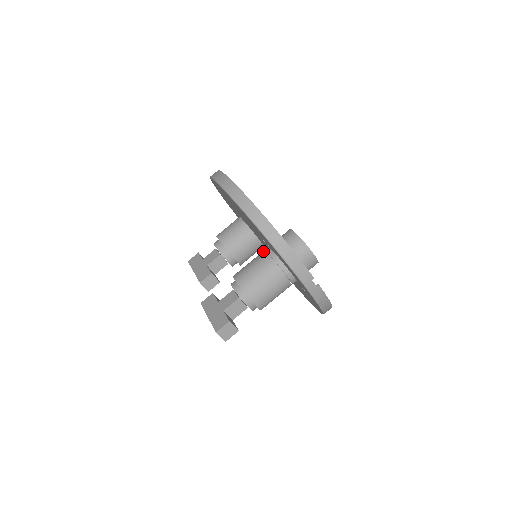
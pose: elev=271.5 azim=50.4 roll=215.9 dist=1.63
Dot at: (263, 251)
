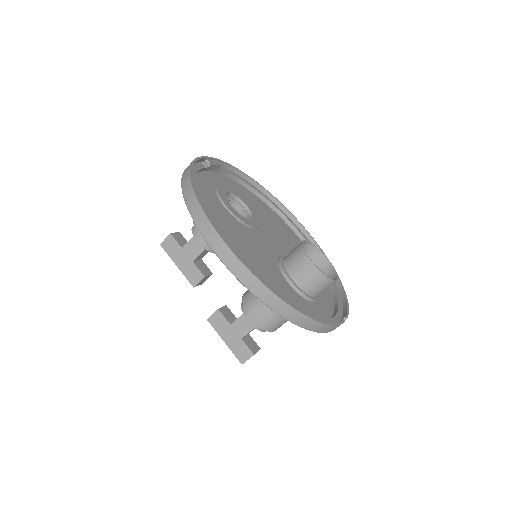
Dot at: occluded
